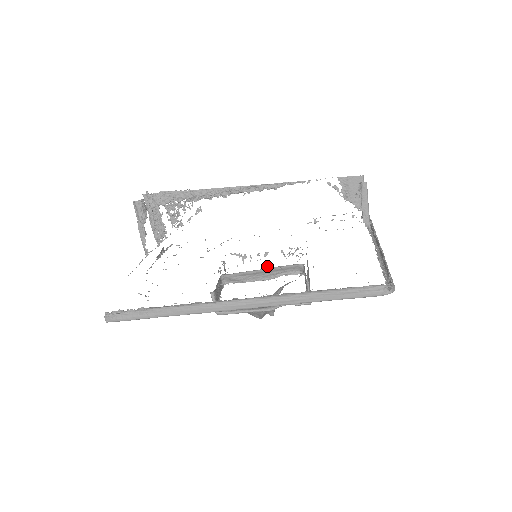
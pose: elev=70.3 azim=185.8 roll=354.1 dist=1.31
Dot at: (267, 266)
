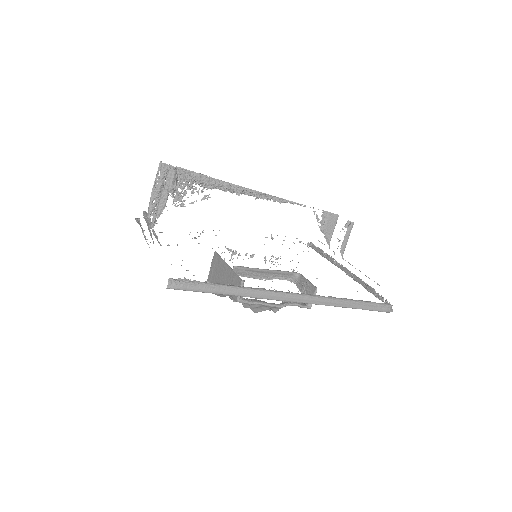
Dot at: (241, 266)
